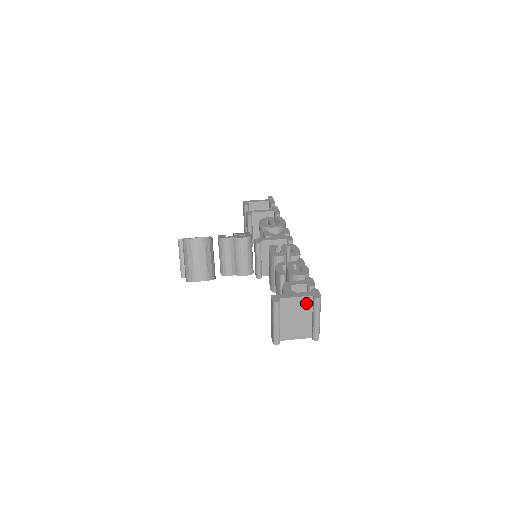
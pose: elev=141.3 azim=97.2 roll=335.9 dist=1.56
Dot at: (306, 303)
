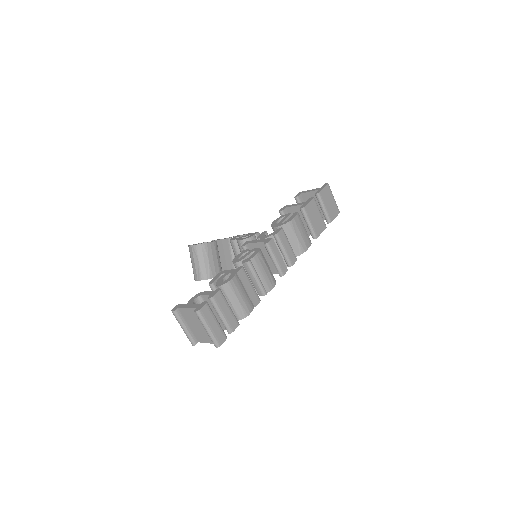
Dot at: occluded
